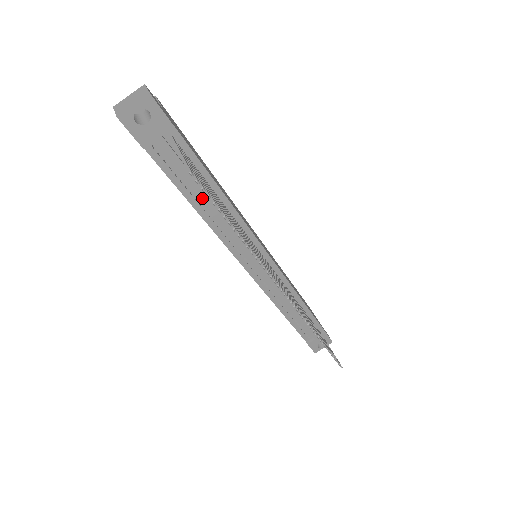
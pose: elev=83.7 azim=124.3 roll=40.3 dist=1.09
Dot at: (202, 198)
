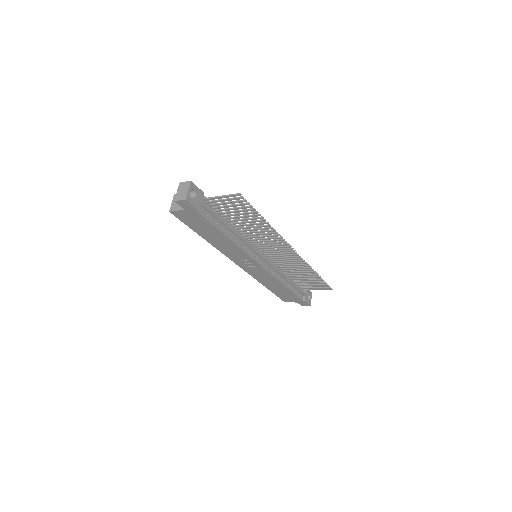
Dot at: (226, 229)
